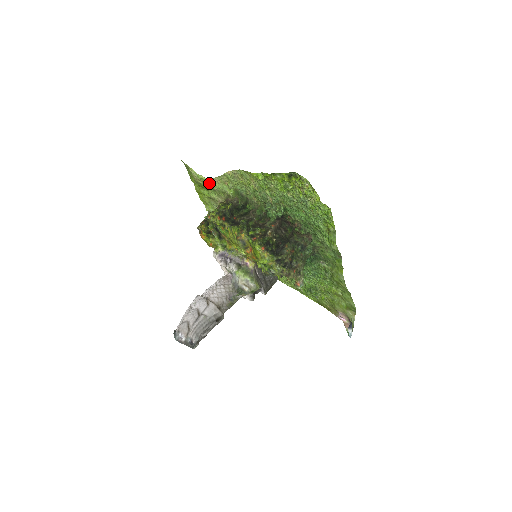
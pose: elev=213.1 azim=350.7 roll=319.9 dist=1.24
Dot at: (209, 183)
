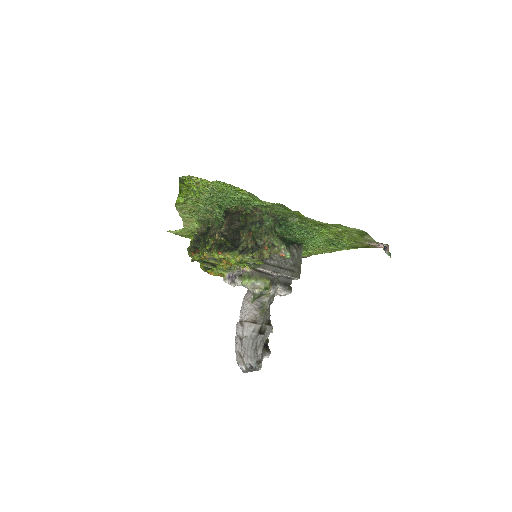
Dot at: (187, 230)
